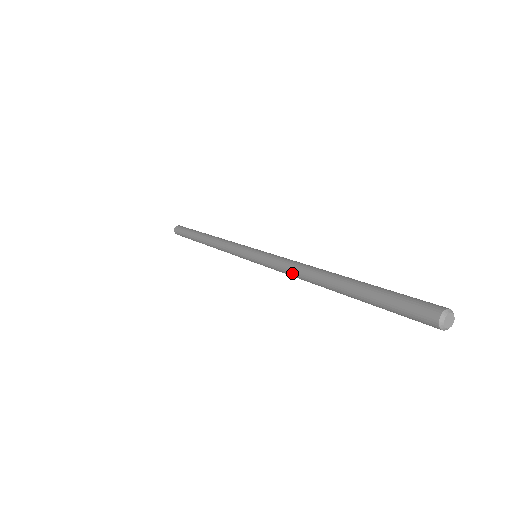
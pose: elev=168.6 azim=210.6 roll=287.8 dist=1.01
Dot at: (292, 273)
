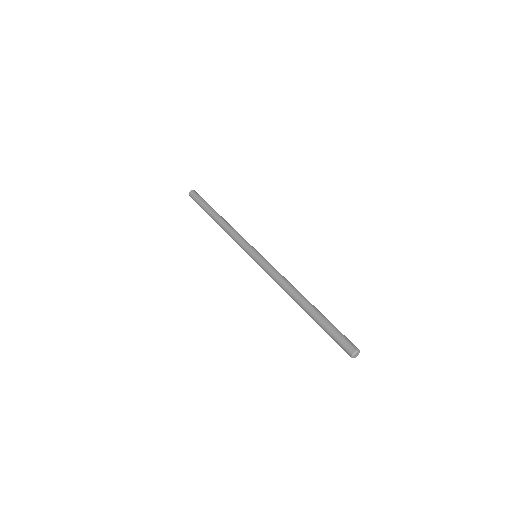
Dot at: (280, 285)
